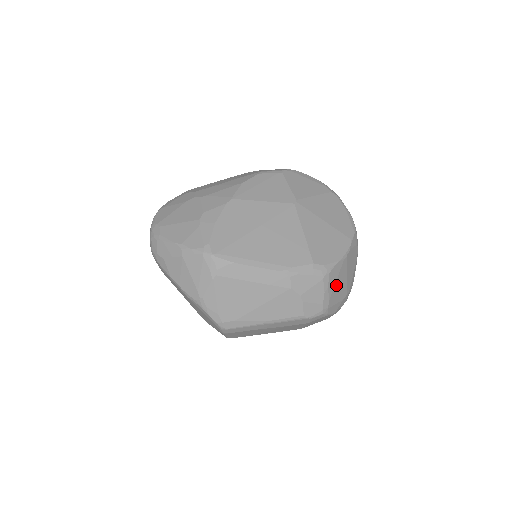
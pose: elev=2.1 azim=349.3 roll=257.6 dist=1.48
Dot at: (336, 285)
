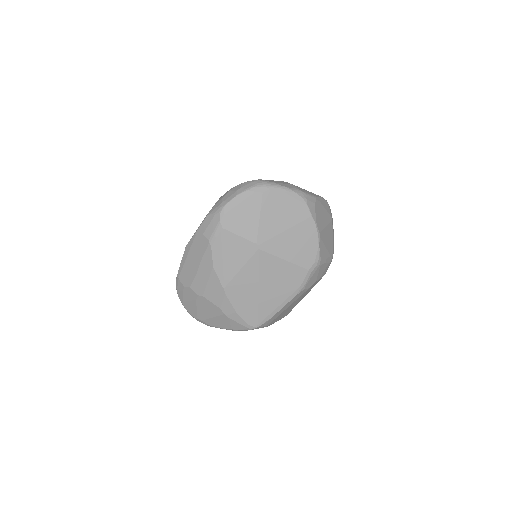
Dot at: (327, 246)
